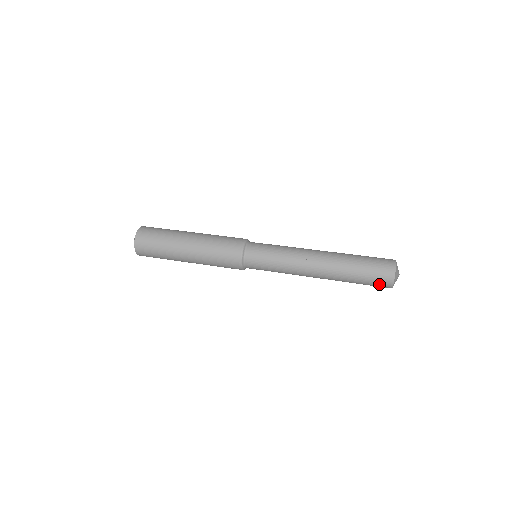
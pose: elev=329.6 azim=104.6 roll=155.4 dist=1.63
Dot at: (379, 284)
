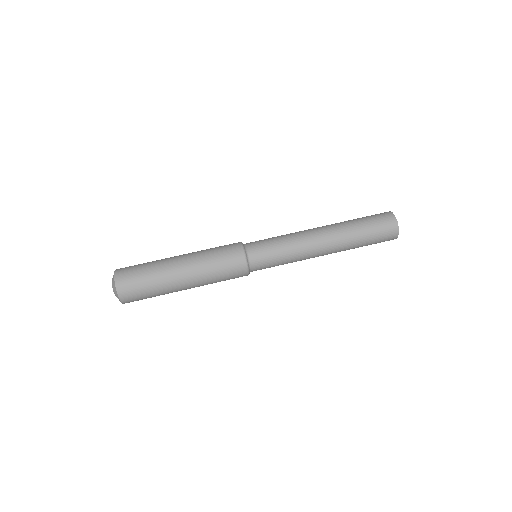
Dot at: occluded
